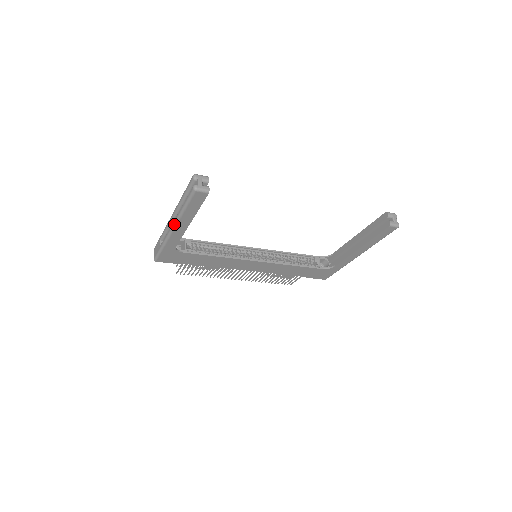
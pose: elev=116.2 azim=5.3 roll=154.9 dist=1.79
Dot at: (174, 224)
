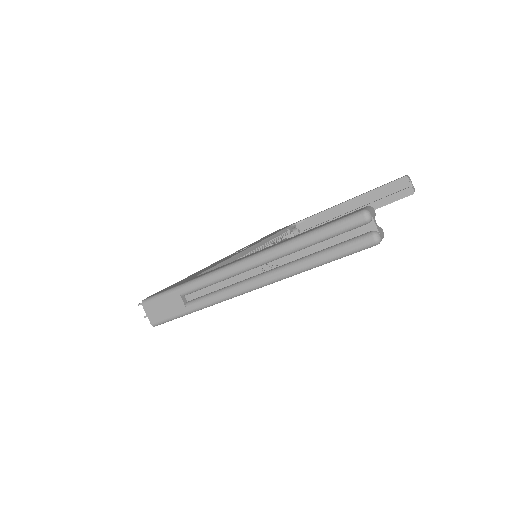
Dot at: (265, 284)
